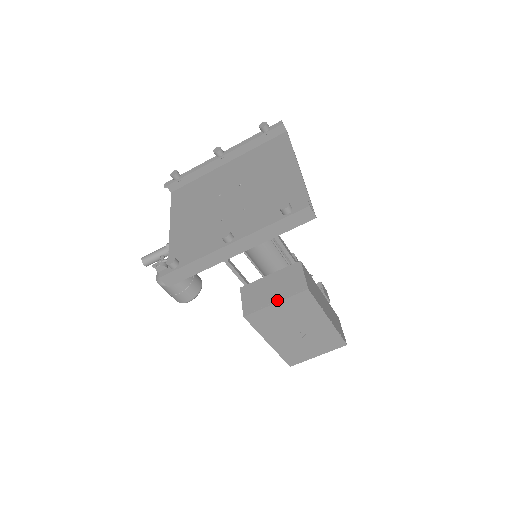
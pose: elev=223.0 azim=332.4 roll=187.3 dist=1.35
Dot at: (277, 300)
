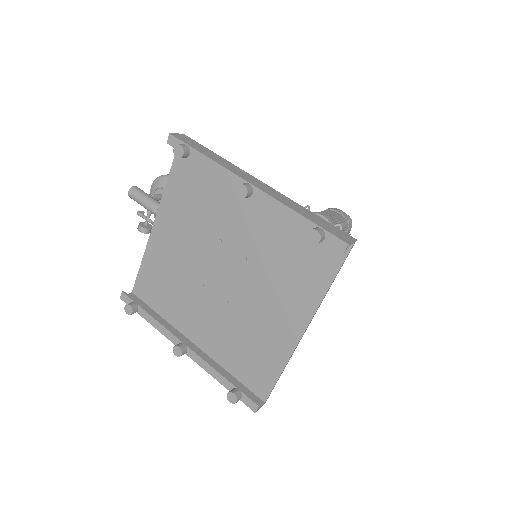
Dot at: occluded
